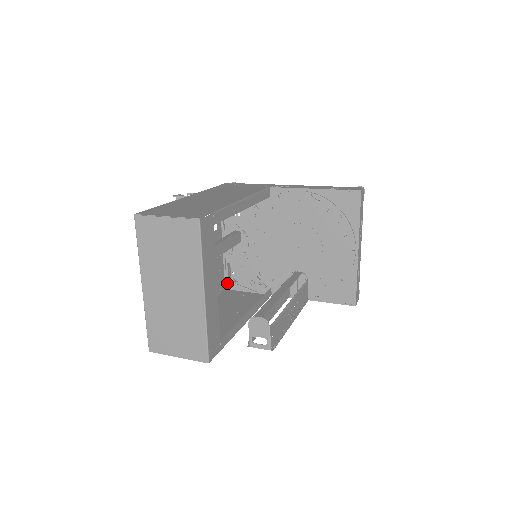
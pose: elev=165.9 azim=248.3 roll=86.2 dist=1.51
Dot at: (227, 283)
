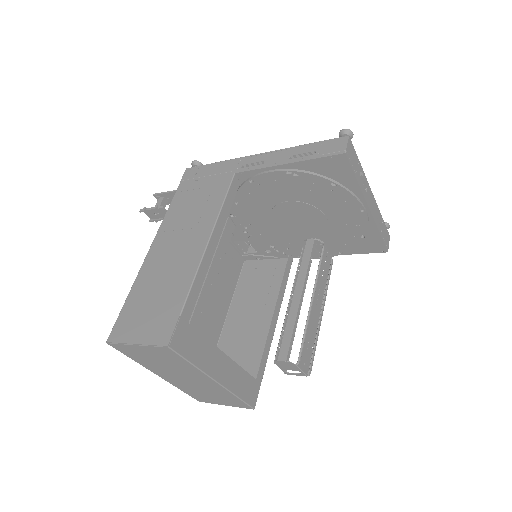
Dot at: (244, 256)
